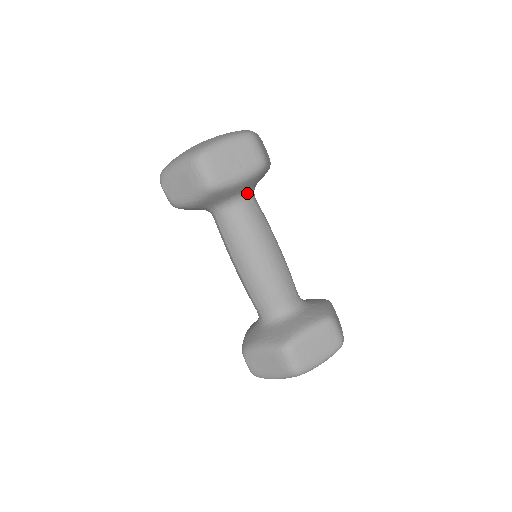
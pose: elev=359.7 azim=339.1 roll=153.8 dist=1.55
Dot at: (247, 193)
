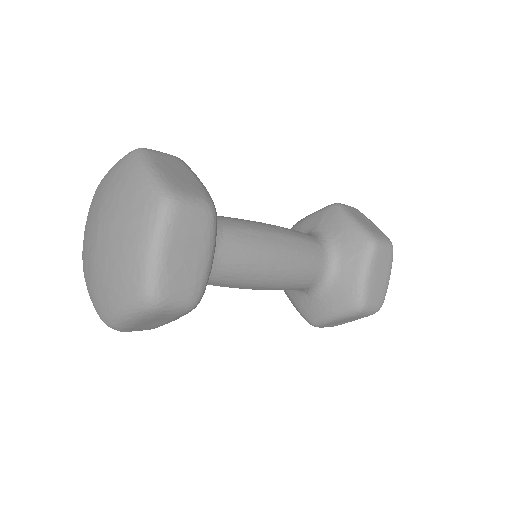
Dot at: occluded
